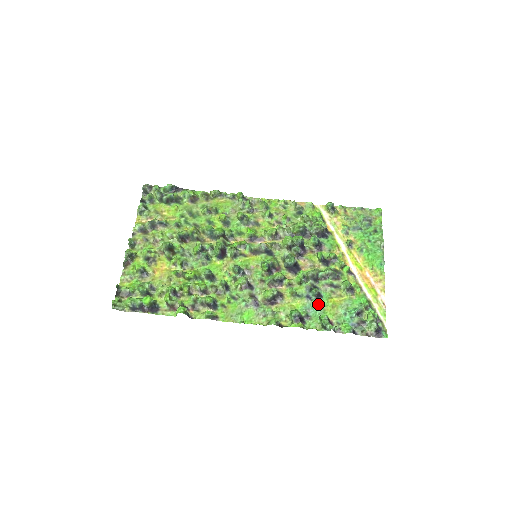
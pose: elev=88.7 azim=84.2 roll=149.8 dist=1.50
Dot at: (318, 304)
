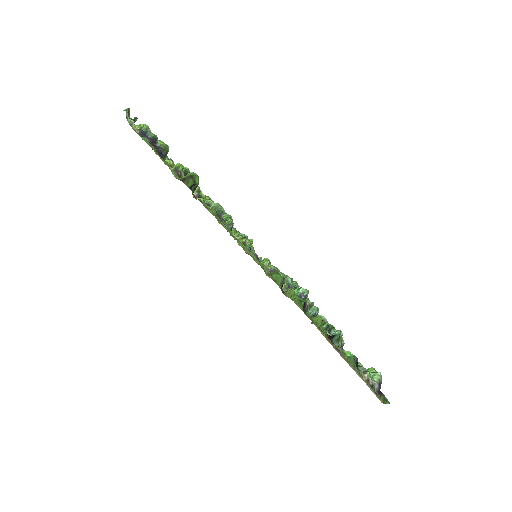
Dot at: occluded
